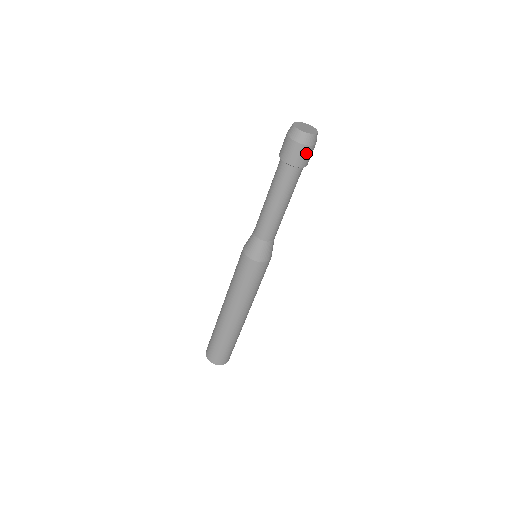
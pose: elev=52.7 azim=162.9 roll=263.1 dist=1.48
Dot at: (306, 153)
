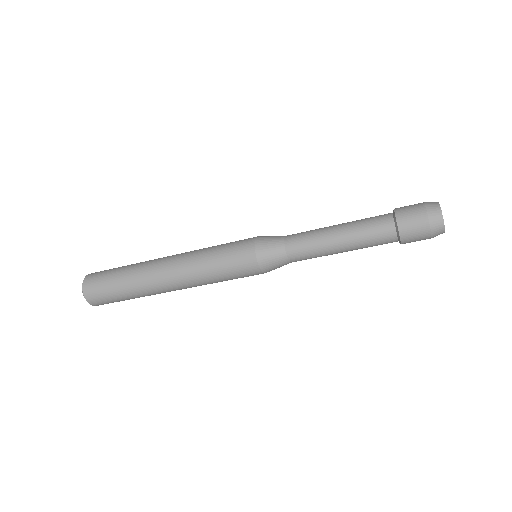
Dot at: (420, 235)
